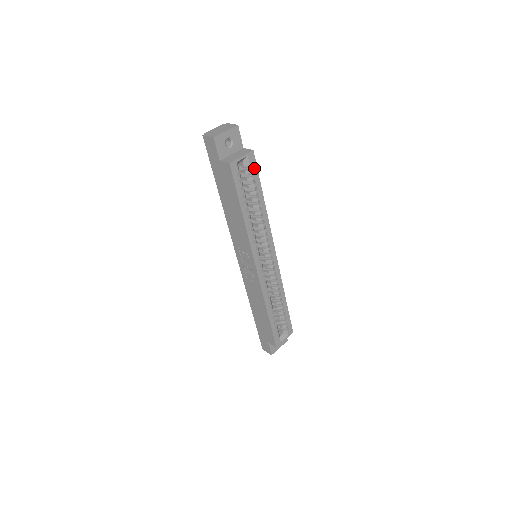
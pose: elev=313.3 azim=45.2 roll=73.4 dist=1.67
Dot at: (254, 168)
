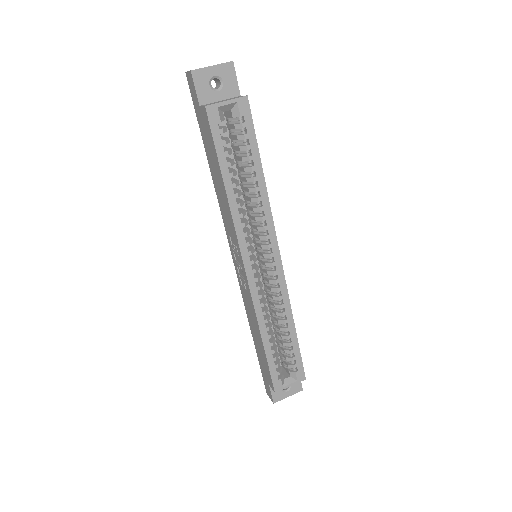
Dot at: (248, 122)
